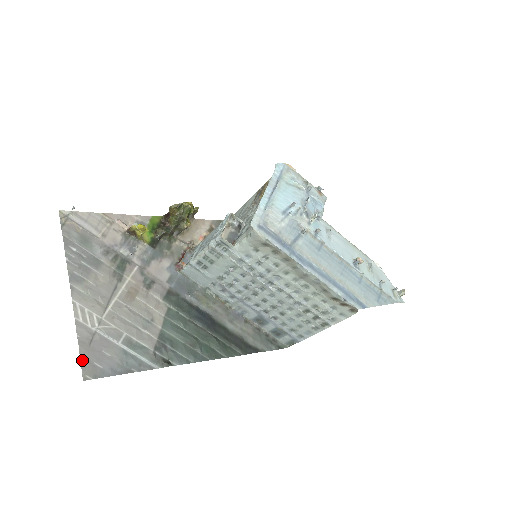
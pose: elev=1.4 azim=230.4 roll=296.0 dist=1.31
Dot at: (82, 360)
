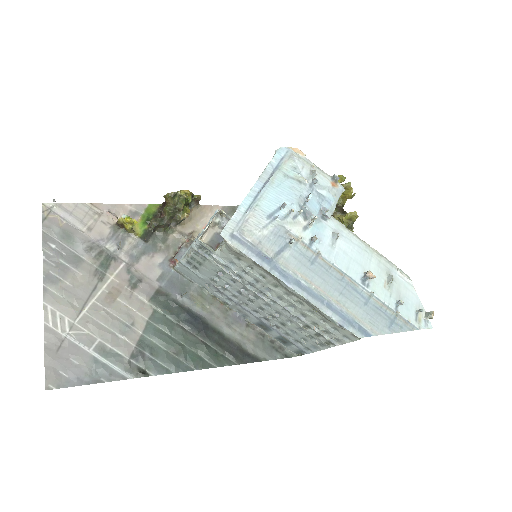
Dot at: (46, 368)
